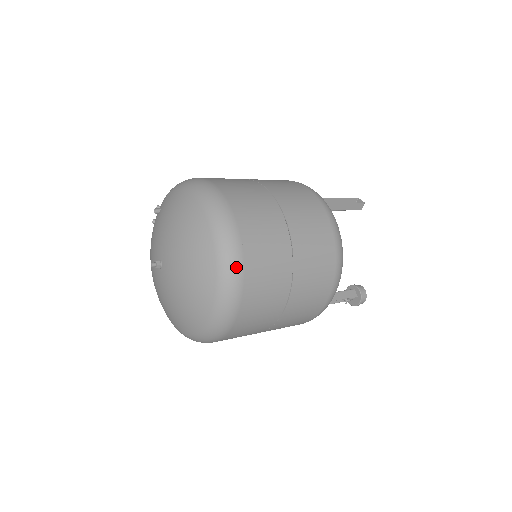
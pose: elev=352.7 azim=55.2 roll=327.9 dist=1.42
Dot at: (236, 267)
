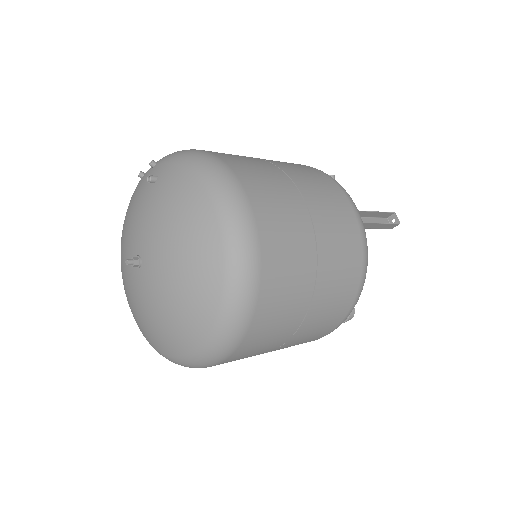
Dot at: (240, 326)
